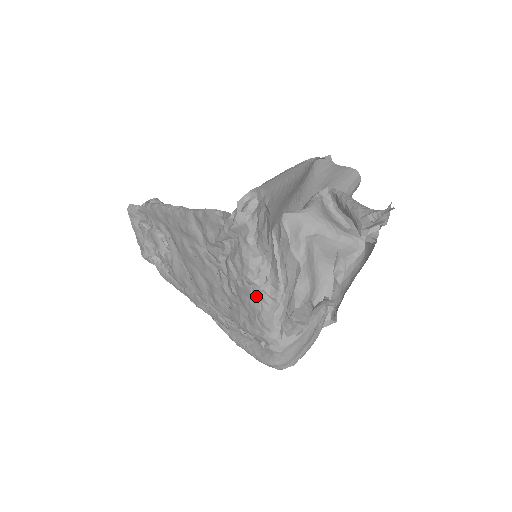
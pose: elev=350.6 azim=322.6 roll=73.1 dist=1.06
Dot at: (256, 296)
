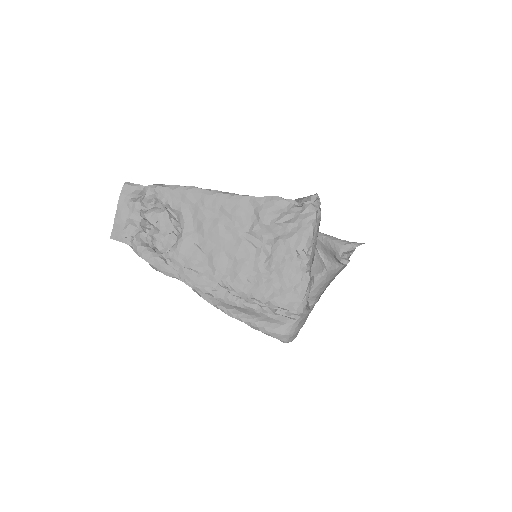
Dot at: (302, 269)
